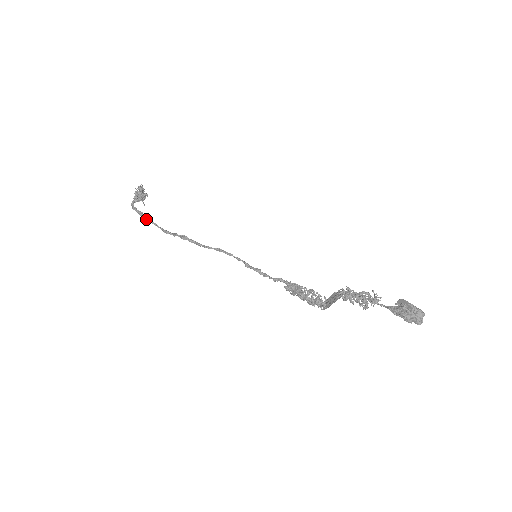
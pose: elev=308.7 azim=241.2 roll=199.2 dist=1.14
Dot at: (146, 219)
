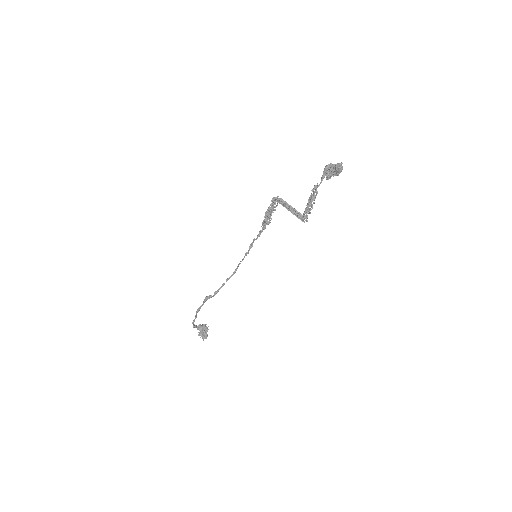
Dot at: (197, 310)
